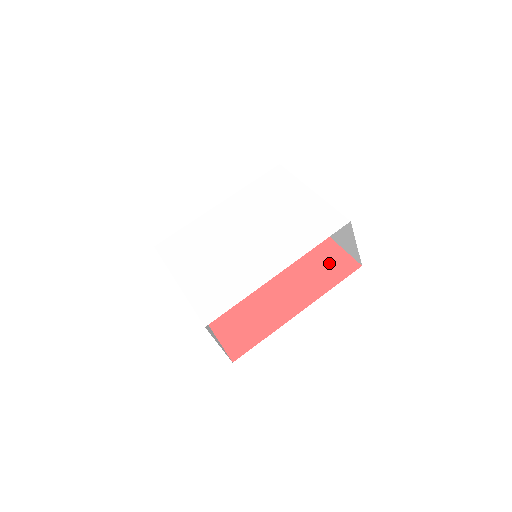
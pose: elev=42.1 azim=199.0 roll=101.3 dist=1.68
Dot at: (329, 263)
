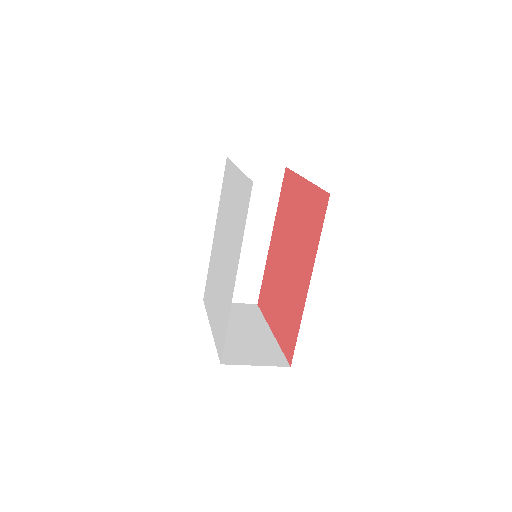
Dot at: (312, 212)
